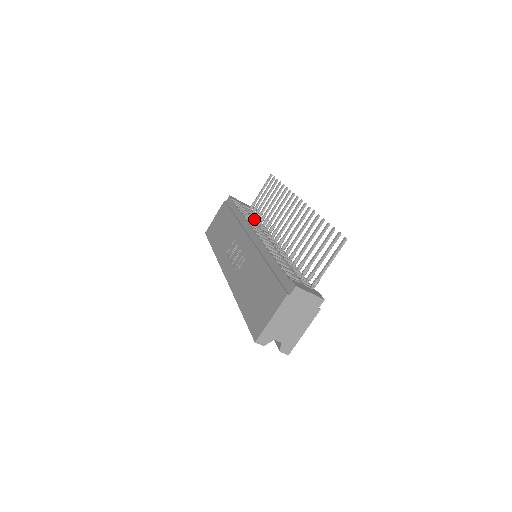
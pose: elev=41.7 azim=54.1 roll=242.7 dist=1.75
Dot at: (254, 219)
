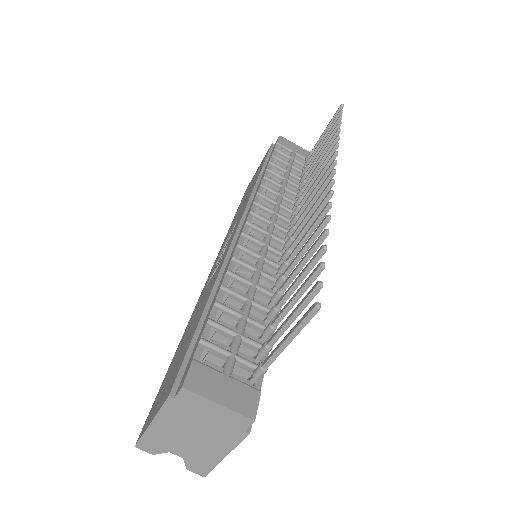
Dot at: (290, 184)
